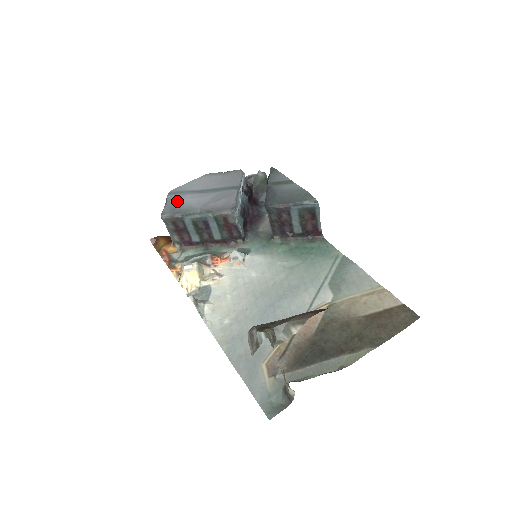
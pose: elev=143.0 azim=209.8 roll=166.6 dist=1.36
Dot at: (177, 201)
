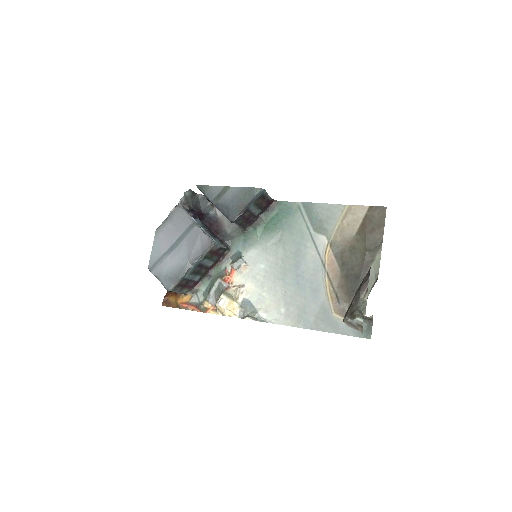
Dot at: (165, 271)
